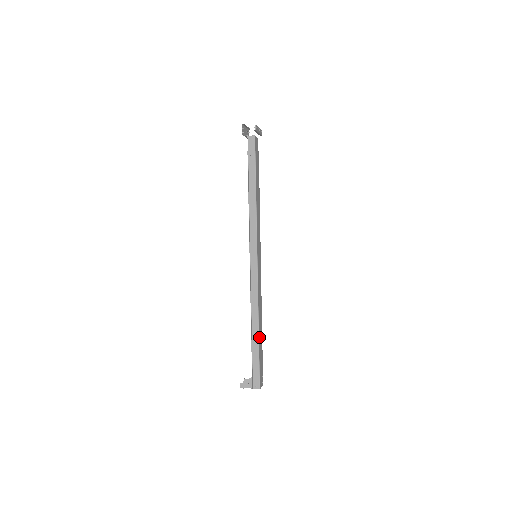
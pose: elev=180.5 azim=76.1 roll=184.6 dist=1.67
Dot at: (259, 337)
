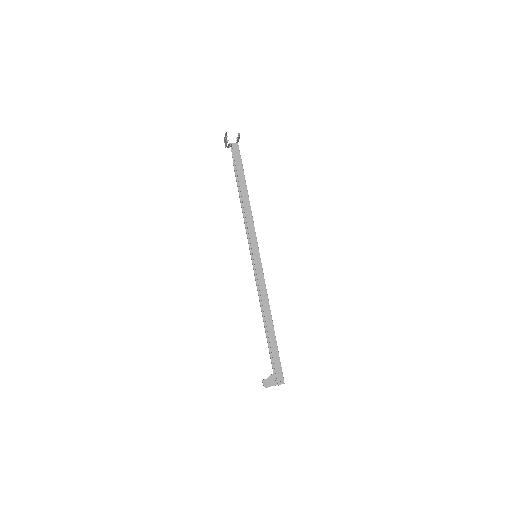
Dot at: (274, 333)
